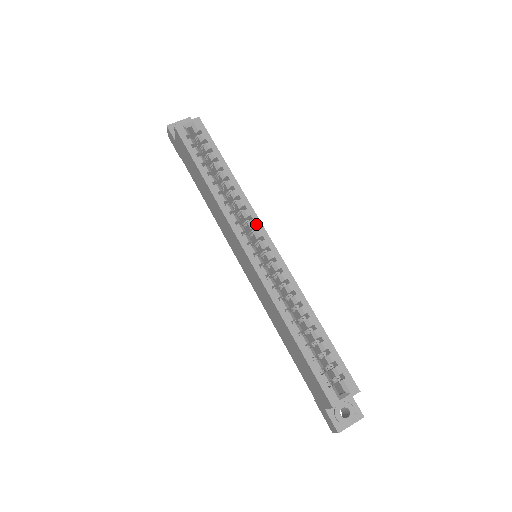
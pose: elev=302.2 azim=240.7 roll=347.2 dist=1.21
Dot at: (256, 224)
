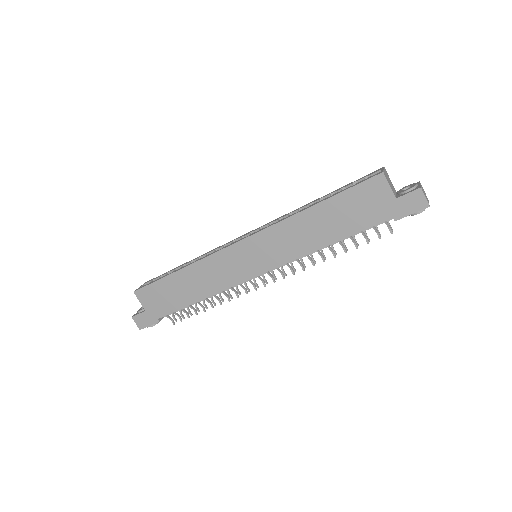
Dot at: (231, 241)
